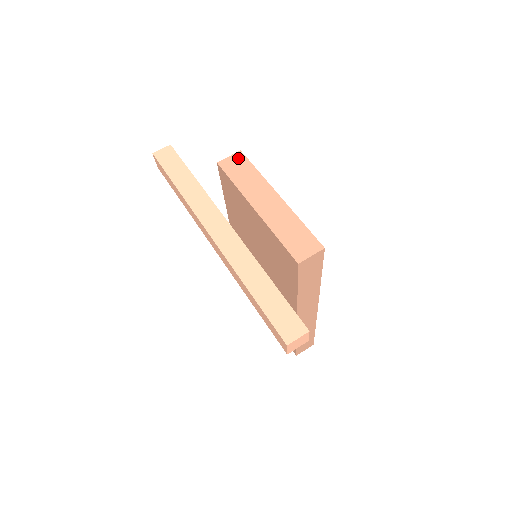
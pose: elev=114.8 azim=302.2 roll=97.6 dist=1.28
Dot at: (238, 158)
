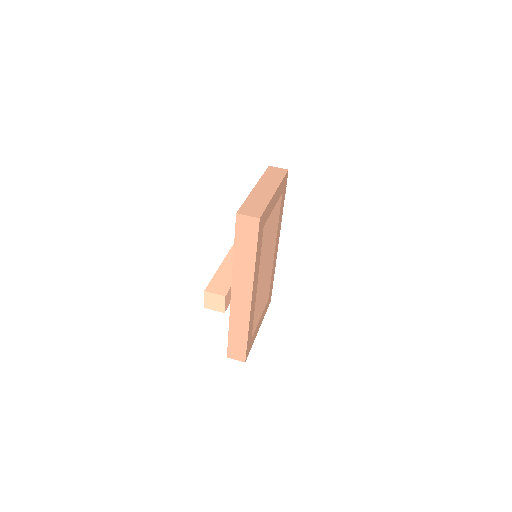
Dot at: (282, 170)
